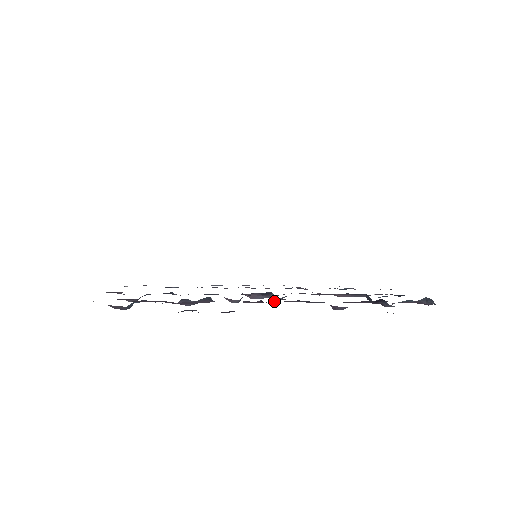
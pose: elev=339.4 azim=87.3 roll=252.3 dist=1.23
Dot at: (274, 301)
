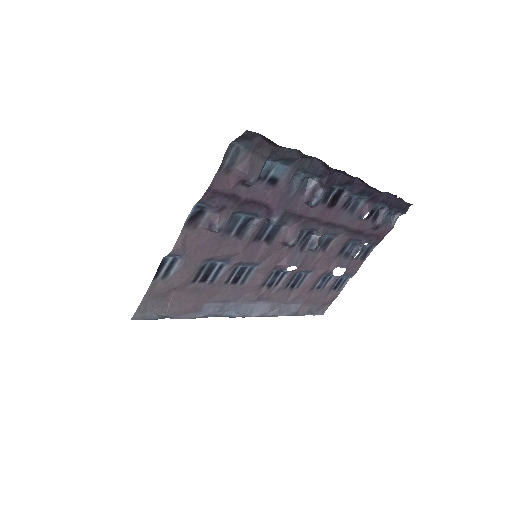
Dot at: (341, 191)
